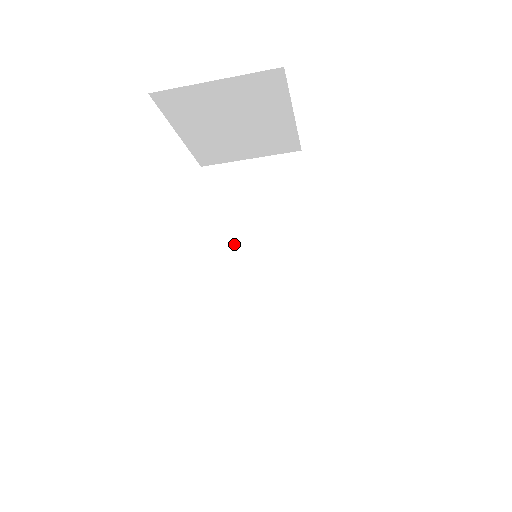
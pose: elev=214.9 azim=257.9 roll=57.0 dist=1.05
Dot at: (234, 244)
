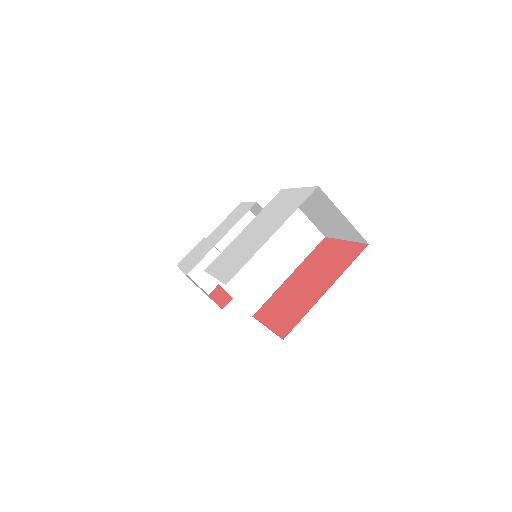
Dot at: occluded
